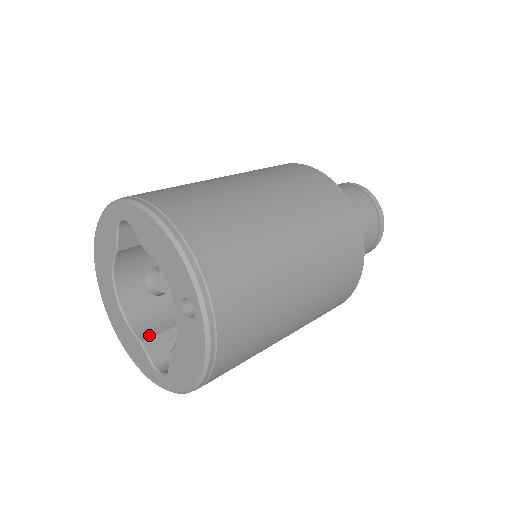
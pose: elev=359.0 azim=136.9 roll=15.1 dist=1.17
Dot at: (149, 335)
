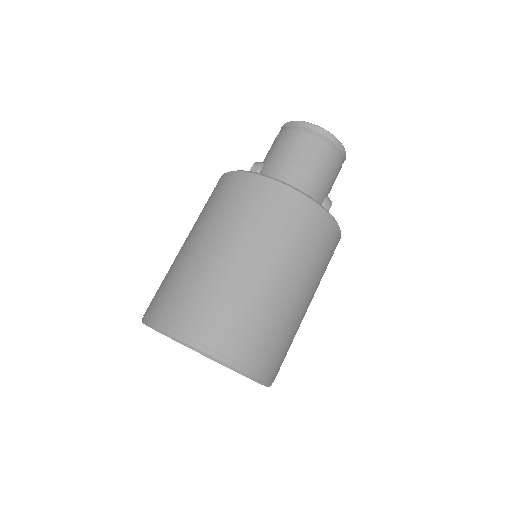
Dot at: occluded
